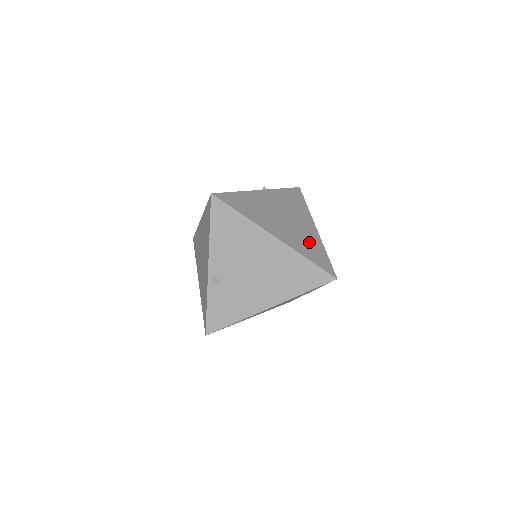
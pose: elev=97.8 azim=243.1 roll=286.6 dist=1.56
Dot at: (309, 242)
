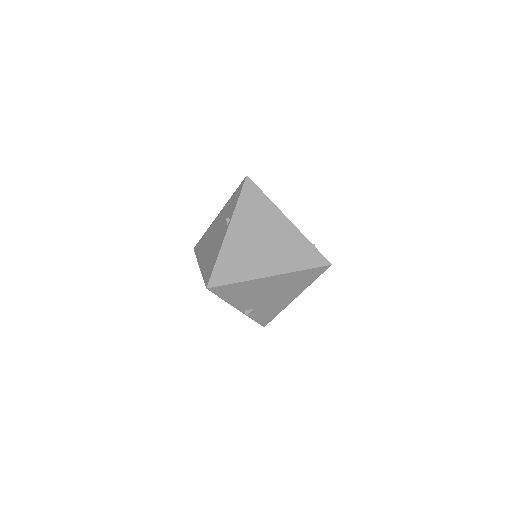
Dot at: (293, 247)
